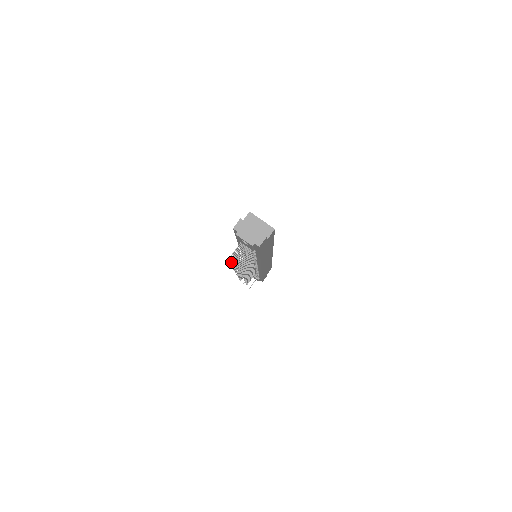
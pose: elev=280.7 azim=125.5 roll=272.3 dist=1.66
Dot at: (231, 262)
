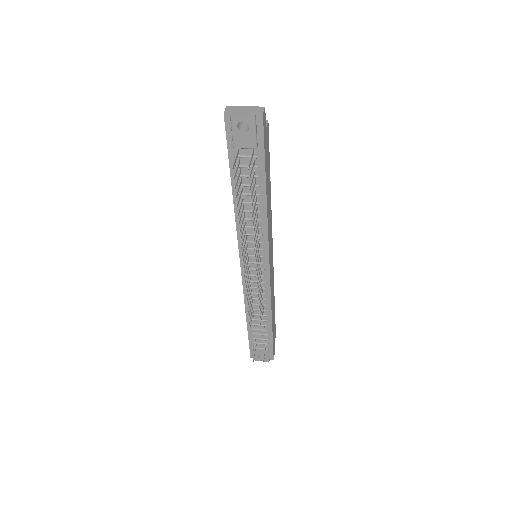
Dot at: occluded
